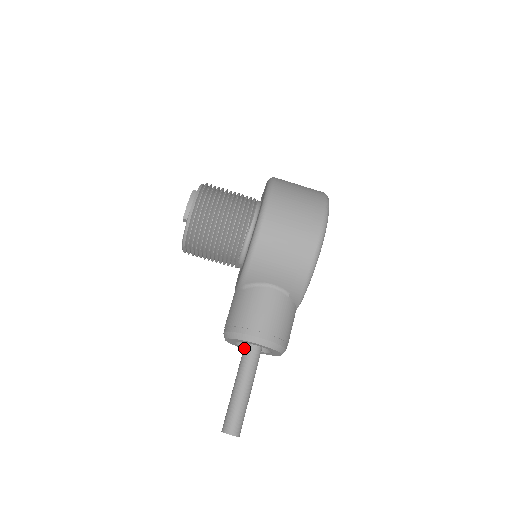
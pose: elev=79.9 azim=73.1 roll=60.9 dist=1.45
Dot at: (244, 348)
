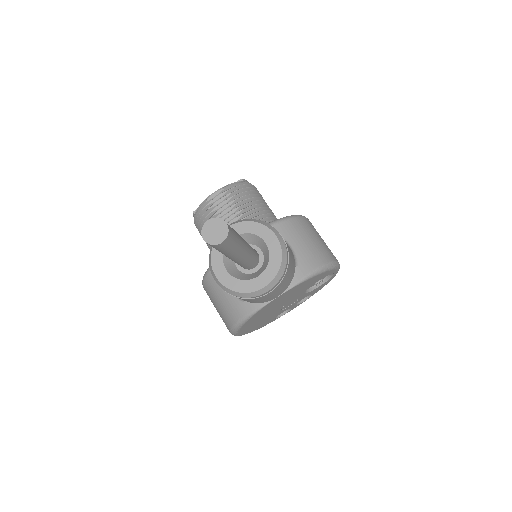
Dot at: occluded
